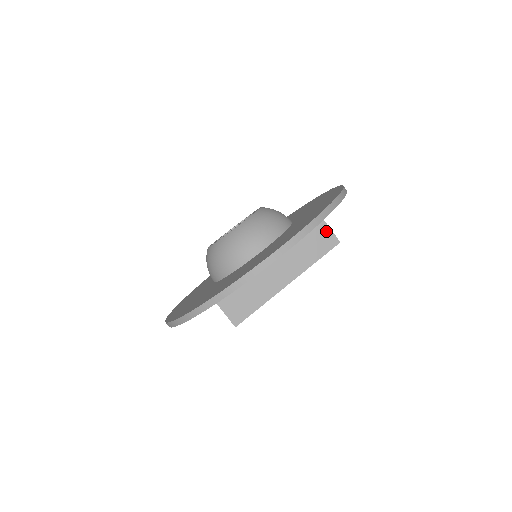
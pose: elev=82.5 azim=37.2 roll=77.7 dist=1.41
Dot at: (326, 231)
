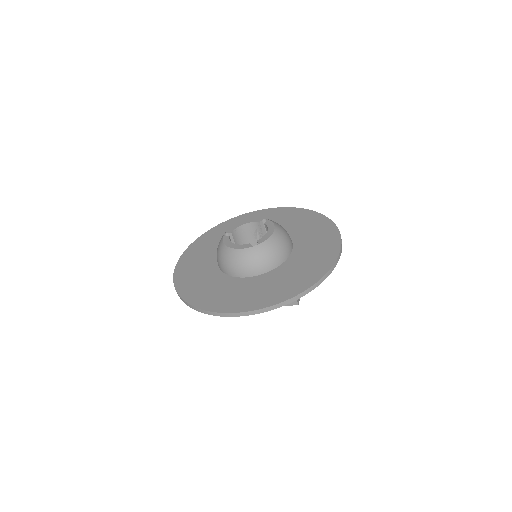
Dot at: occluded
